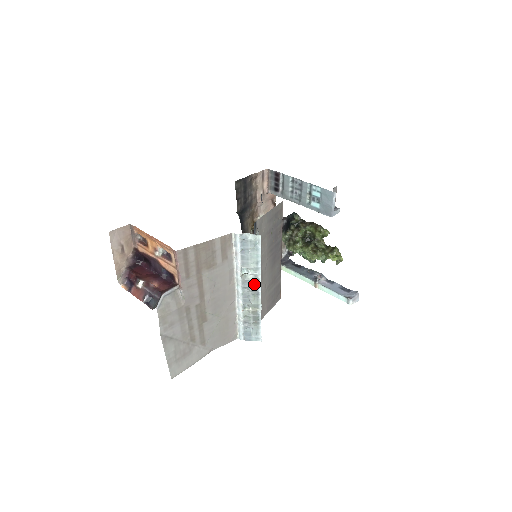
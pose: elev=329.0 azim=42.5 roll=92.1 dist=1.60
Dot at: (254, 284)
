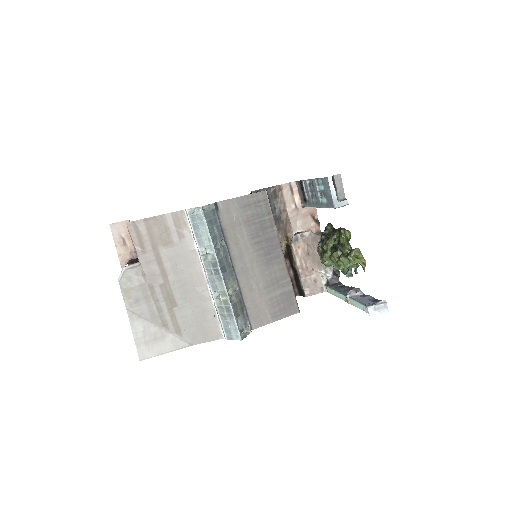
Dot at: (214, 265)
